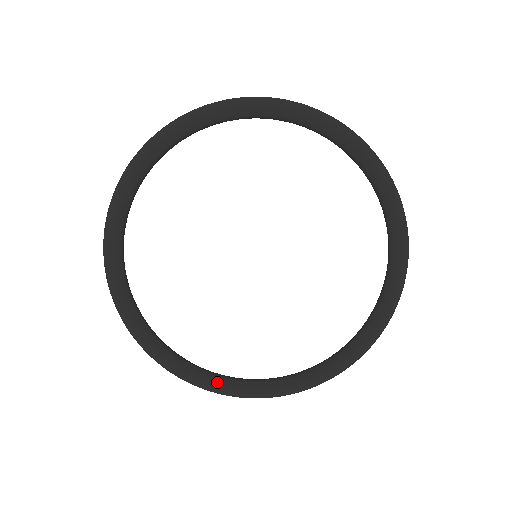
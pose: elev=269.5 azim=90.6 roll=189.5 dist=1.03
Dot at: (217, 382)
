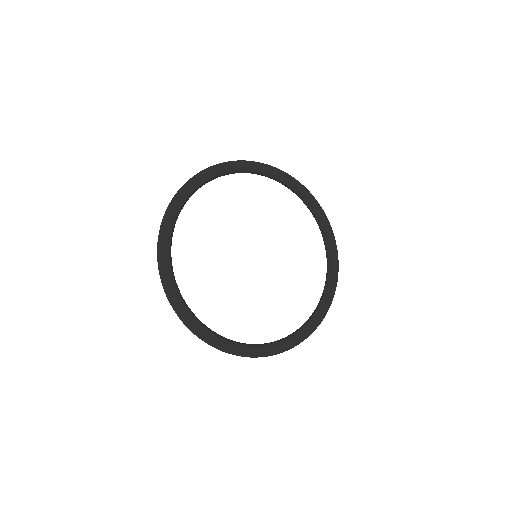
Dot at: (274, 345)
